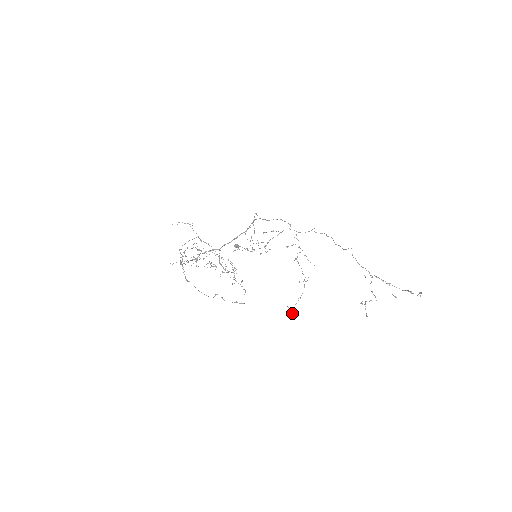
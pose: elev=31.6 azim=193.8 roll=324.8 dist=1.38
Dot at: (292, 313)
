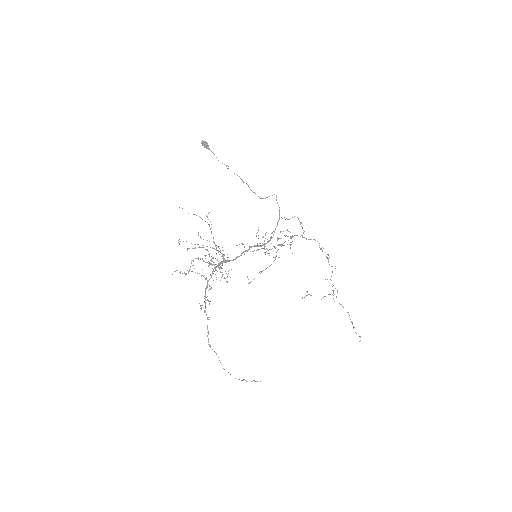
Dot at: occluded
